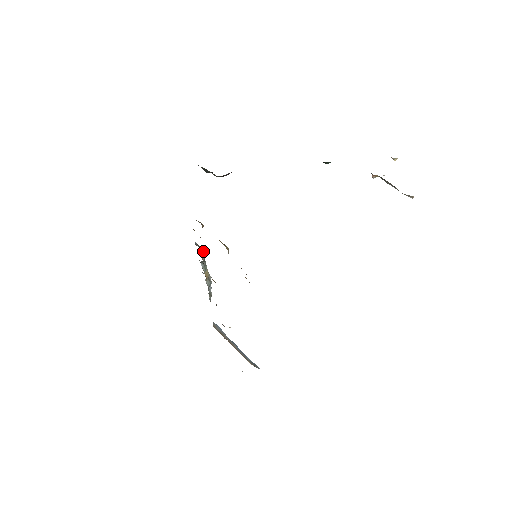
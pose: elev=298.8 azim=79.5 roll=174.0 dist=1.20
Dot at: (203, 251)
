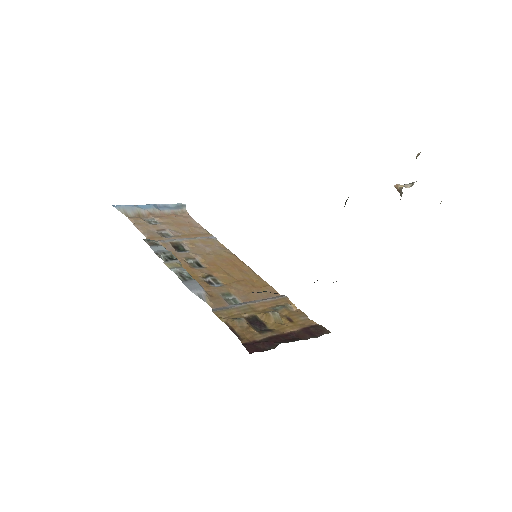
Dot at: (203, 289)
